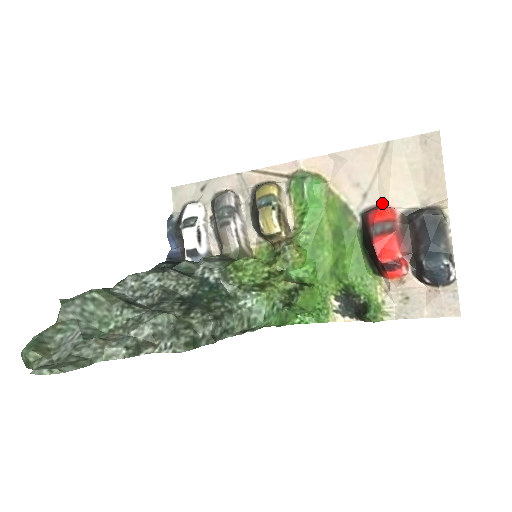
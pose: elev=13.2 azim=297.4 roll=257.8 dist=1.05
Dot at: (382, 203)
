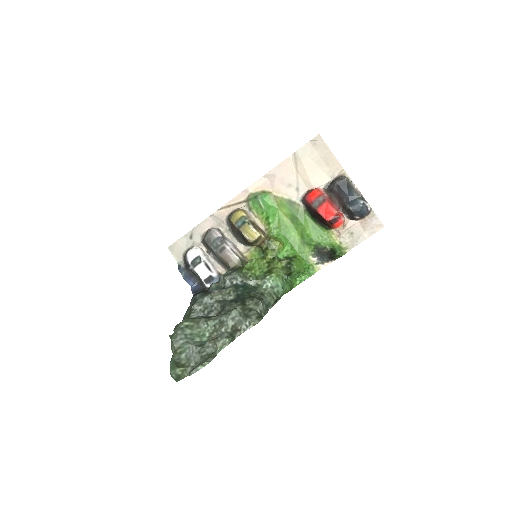
Dot at: (309, 188)
